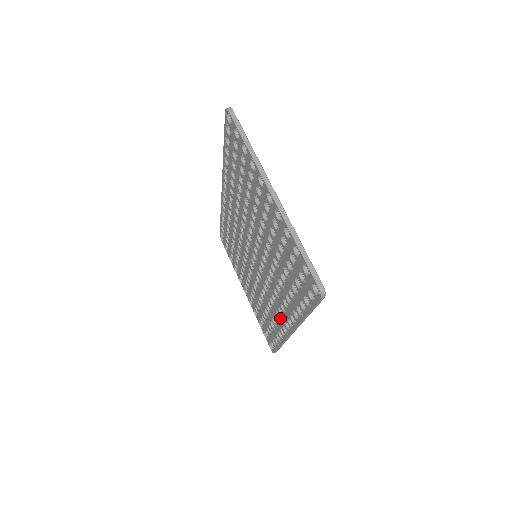
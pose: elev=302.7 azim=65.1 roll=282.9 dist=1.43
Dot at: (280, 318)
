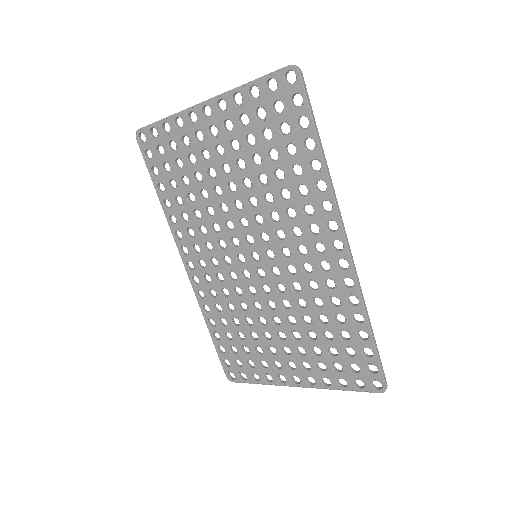
Dot at: (327, 261)
